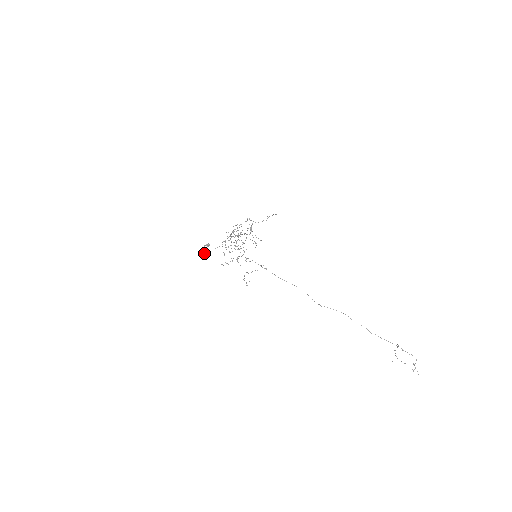
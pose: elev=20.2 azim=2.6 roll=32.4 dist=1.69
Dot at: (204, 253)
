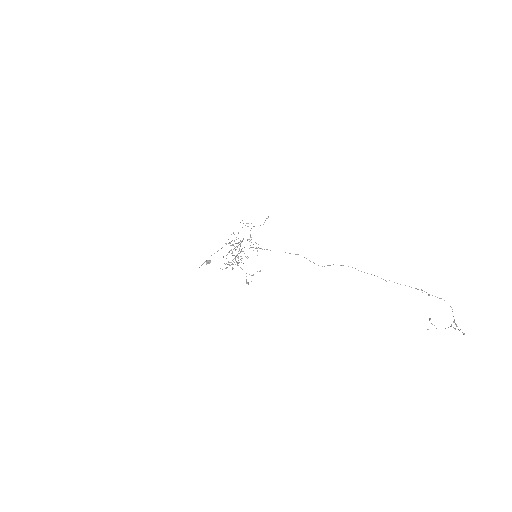
Dot at: occluded
